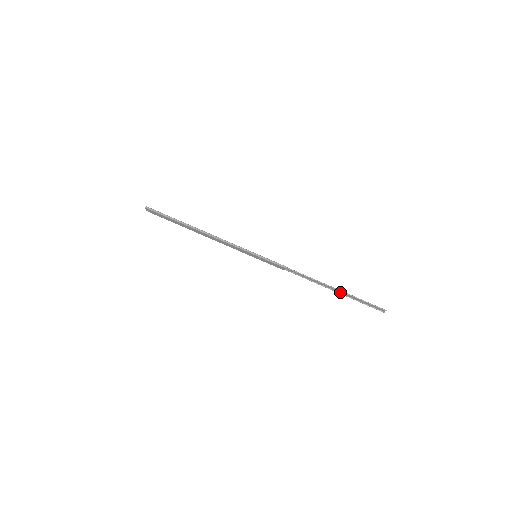
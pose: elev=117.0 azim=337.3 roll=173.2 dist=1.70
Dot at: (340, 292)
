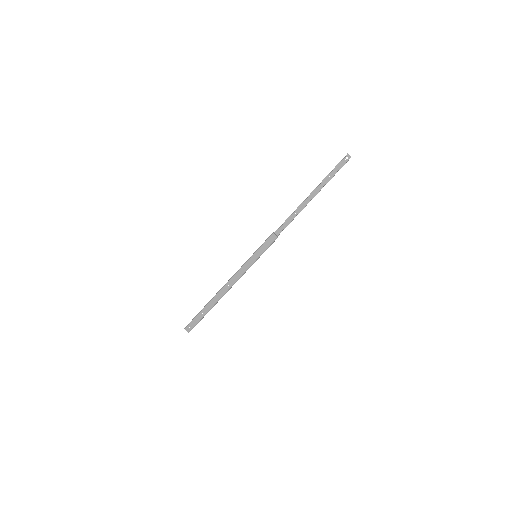
Dot at: (316, 193)
